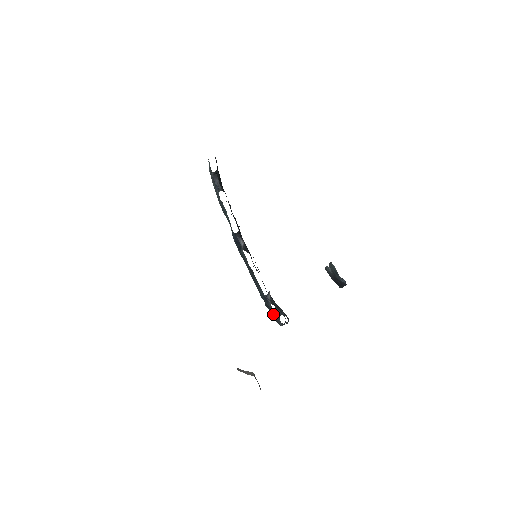
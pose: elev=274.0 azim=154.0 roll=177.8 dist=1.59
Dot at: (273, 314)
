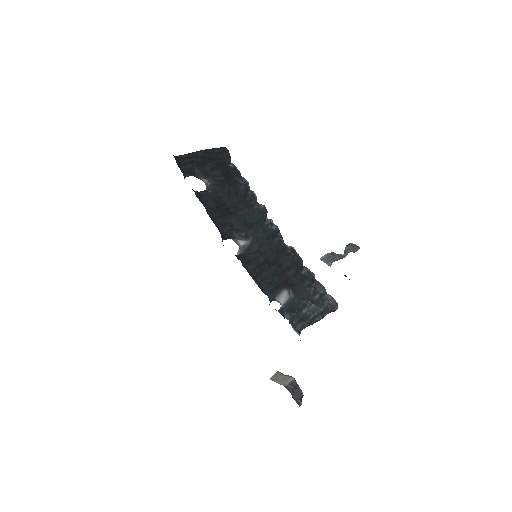
Dot at: occluded
